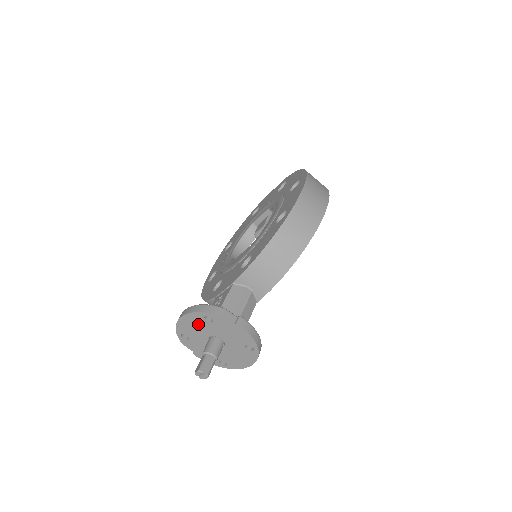
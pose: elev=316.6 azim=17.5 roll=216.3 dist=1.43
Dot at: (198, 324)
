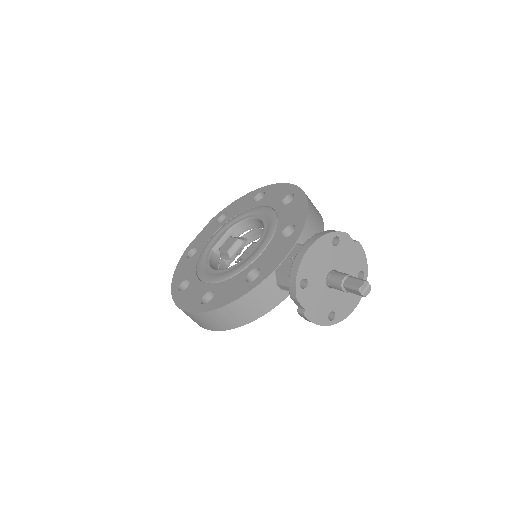
Dot at: (323, 254)
